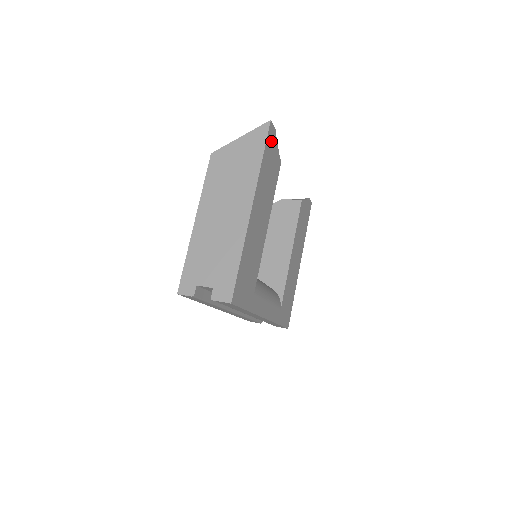
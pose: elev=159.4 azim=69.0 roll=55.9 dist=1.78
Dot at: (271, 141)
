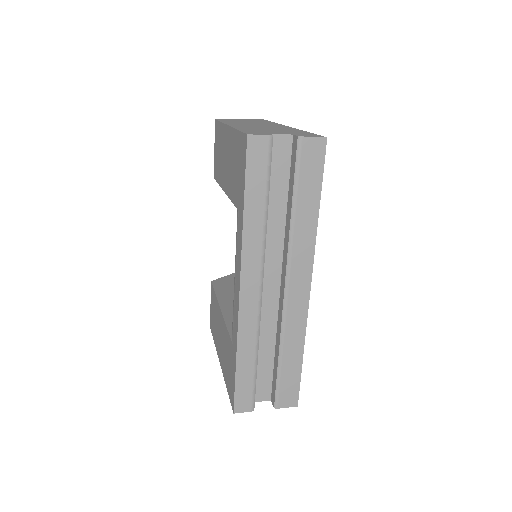
Dot at: occluded
